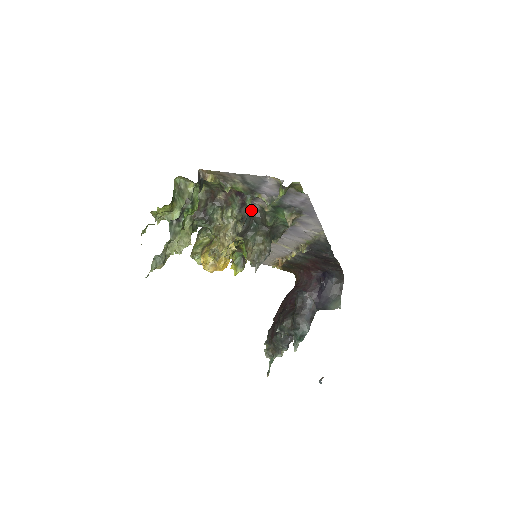
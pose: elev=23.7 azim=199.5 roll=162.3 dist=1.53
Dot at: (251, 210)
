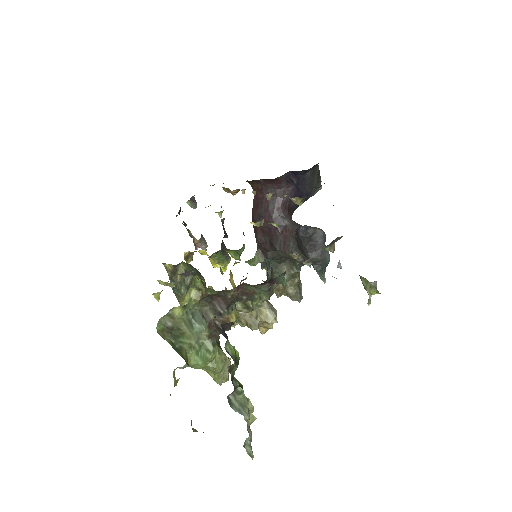
Dot at: occluded
